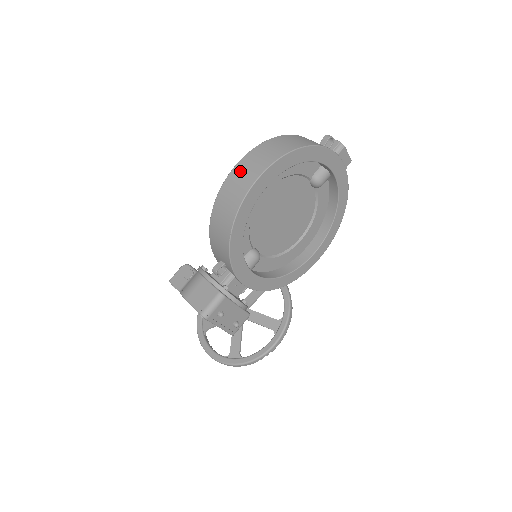
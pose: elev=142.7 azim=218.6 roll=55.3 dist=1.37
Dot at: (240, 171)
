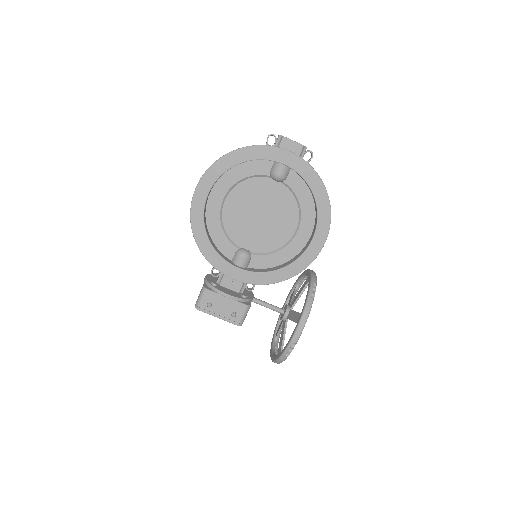
Dot at: occluded
